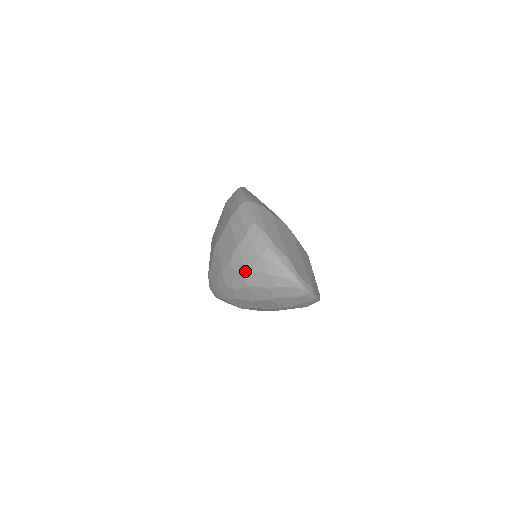
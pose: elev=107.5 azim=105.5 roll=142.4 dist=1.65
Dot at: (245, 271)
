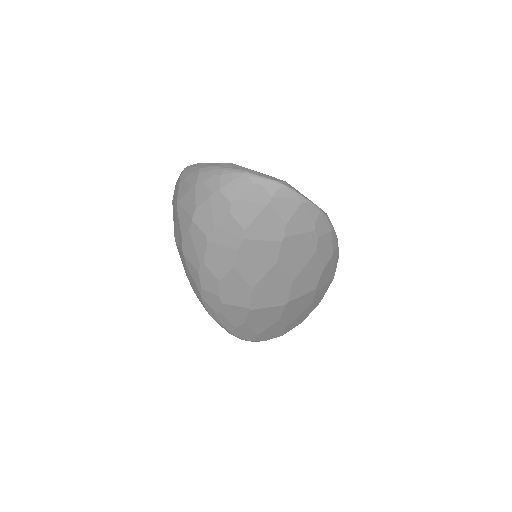
Dot at: (192, 218)
